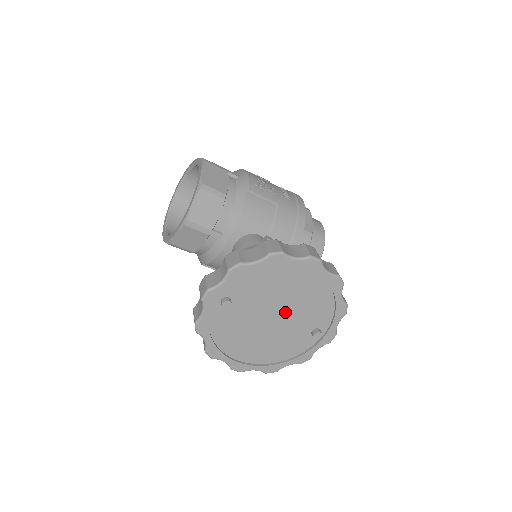
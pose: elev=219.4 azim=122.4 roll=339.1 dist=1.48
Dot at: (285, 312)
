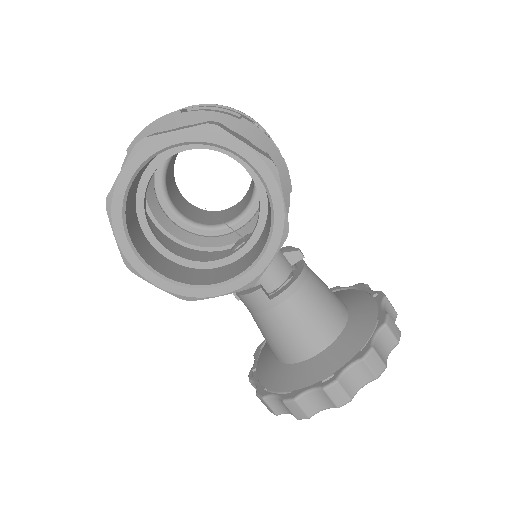
Dot at: occluded
